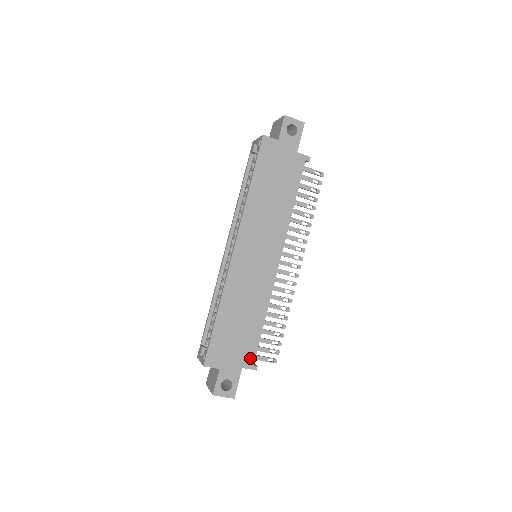
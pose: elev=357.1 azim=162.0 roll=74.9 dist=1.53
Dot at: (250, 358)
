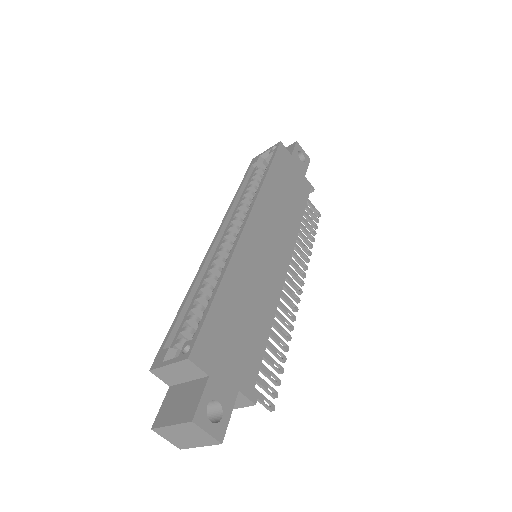
Dot at: (250, 379)
